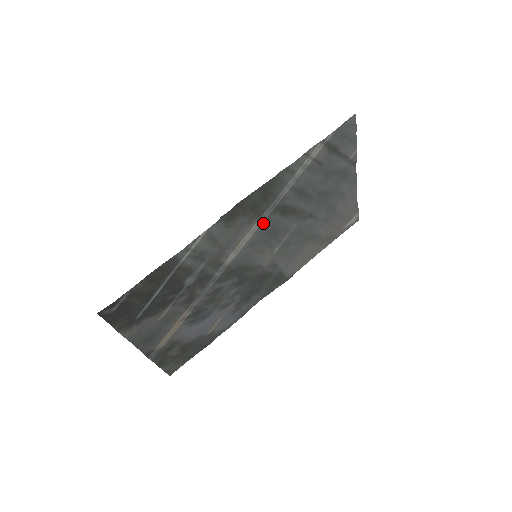
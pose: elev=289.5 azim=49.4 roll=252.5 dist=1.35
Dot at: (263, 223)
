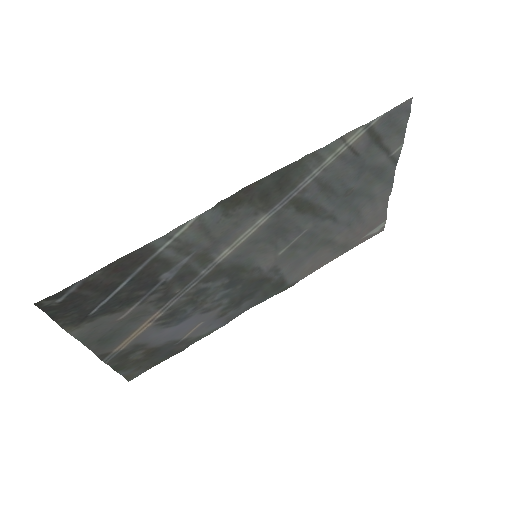
Dot at: (272, 217)
